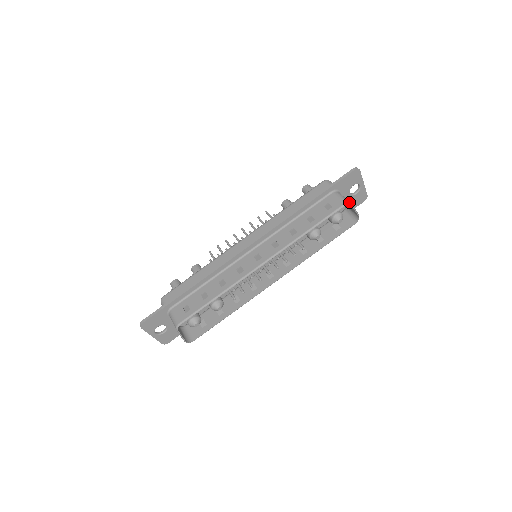
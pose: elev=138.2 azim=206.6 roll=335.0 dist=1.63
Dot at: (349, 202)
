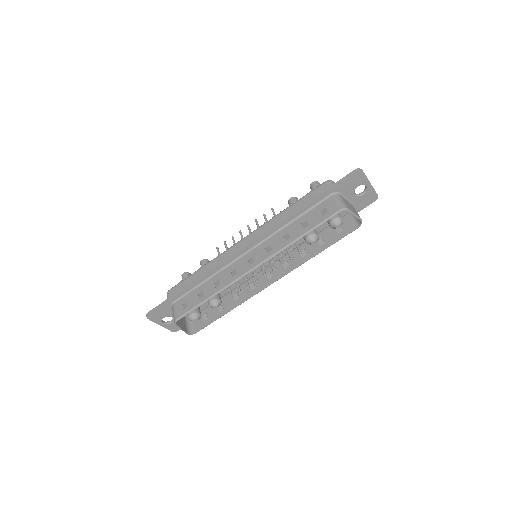
Dot at: (346, 208)
